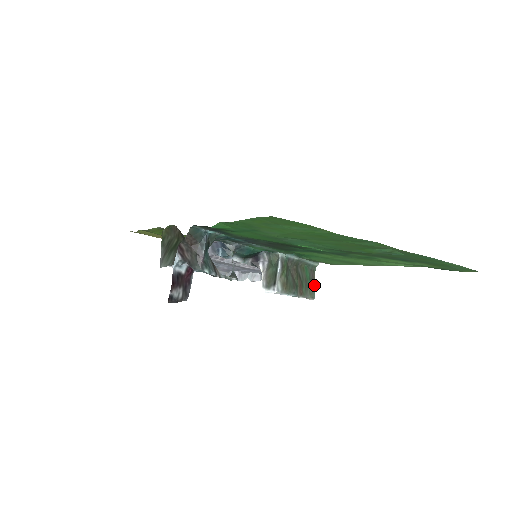
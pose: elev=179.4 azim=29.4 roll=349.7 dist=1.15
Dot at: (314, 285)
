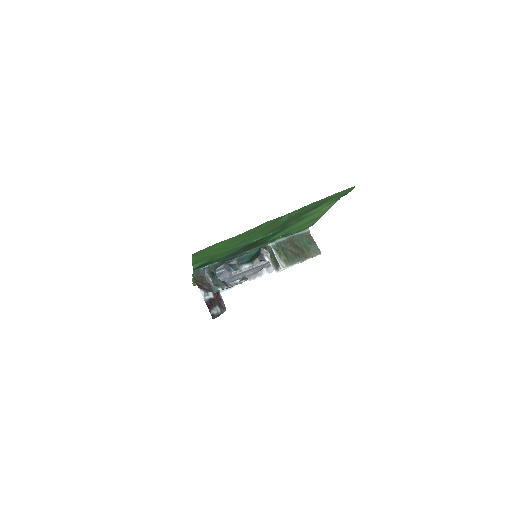
Dot at: (315, 244)
